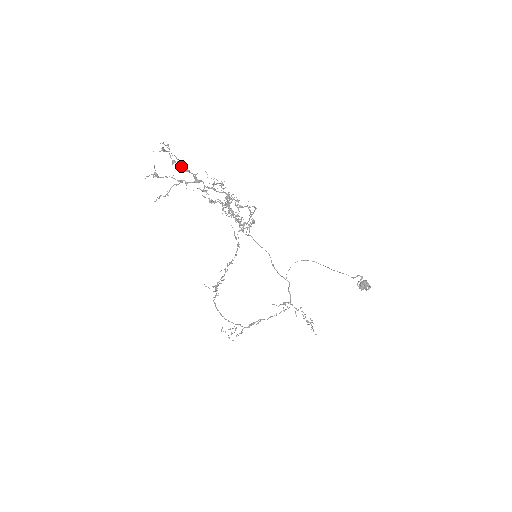
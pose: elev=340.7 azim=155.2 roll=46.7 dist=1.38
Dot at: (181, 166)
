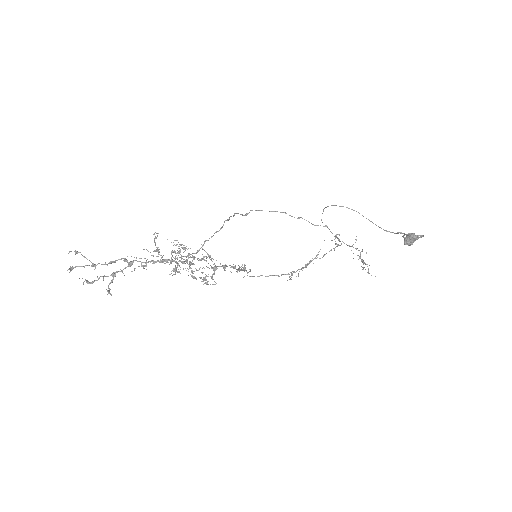
Dot at: (102, 264)
